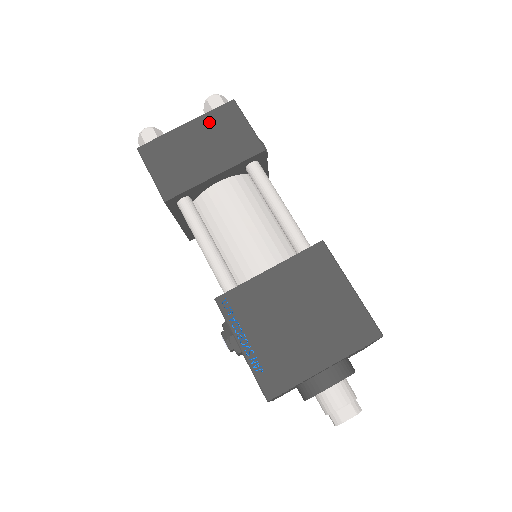
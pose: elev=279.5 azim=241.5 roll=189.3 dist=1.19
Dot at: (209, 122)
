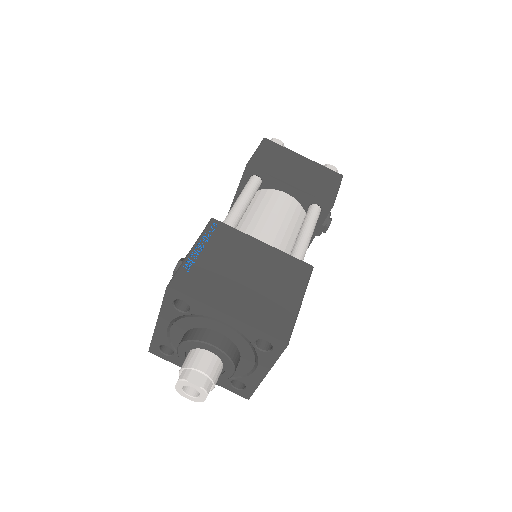
Dot at: (317, 168)
